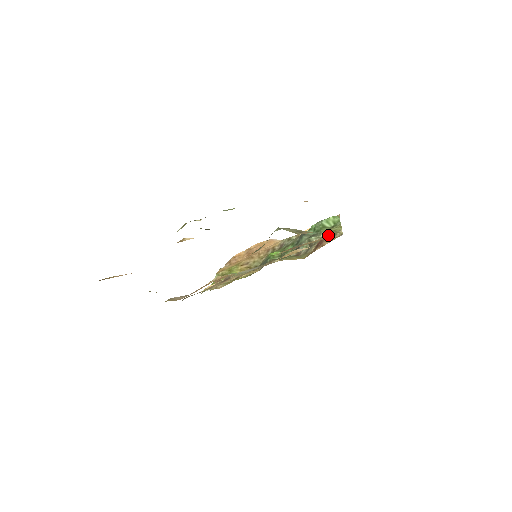
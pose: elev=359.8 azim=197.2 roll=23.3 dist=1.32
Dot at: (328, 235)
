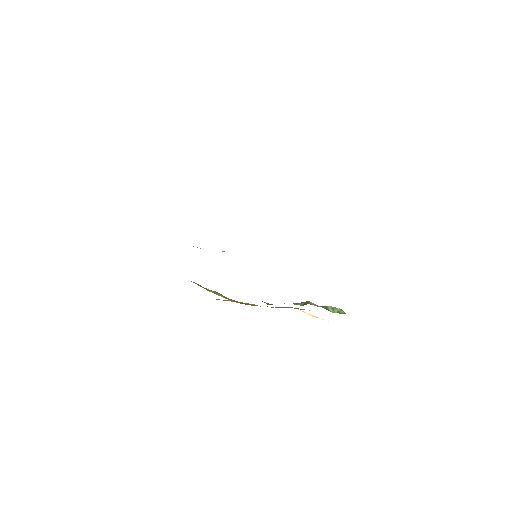
Dot at: occluded
